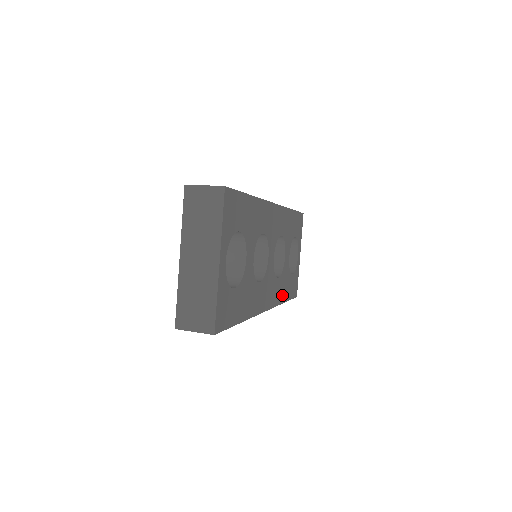
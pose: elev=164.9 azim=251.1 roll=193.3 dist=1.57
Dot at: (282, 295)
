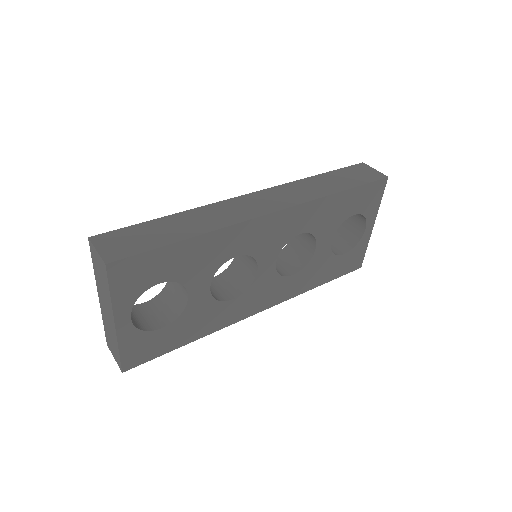
Dot at: (309, 283)
